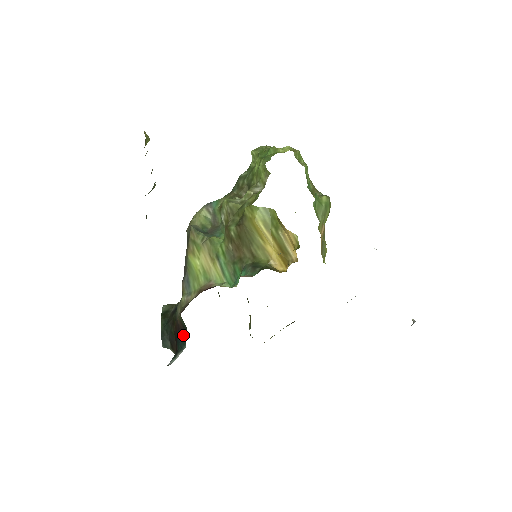
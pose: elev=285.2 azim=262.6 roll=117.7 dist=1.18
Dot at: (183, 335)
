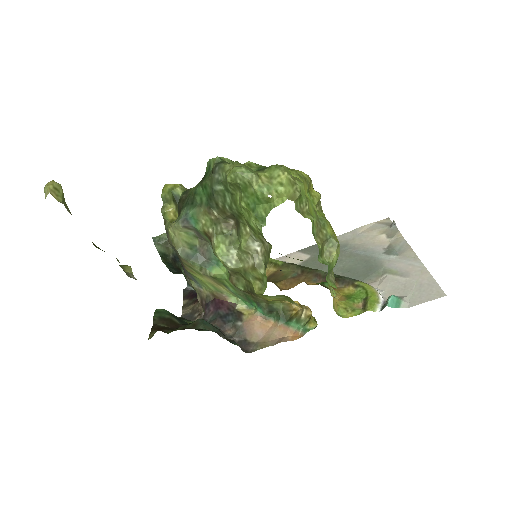
Dot at: occluded
